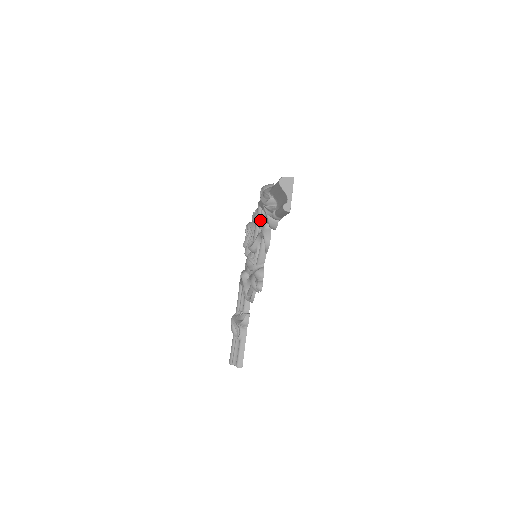
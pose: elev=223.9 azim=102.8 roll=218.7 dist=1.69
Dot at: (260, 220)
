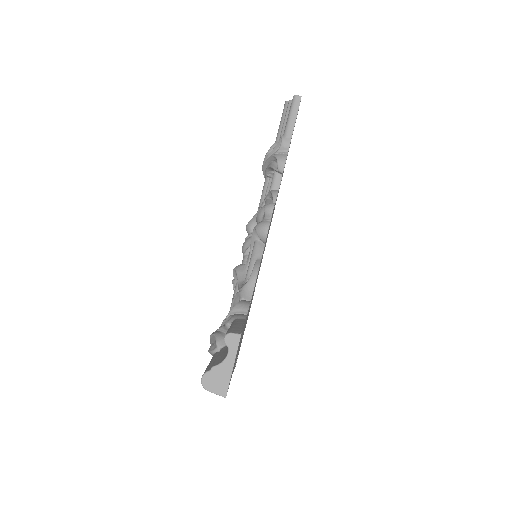
Dot at: occluded
